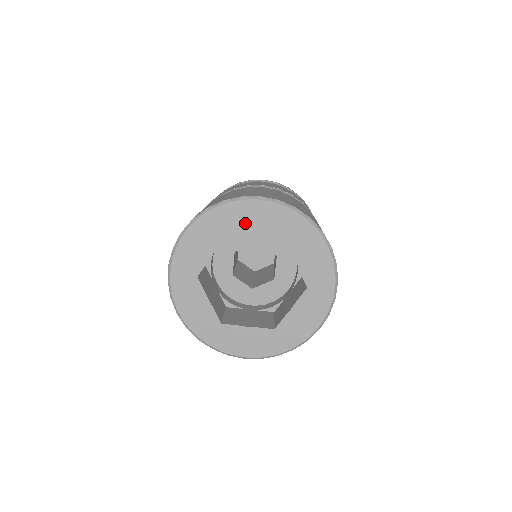
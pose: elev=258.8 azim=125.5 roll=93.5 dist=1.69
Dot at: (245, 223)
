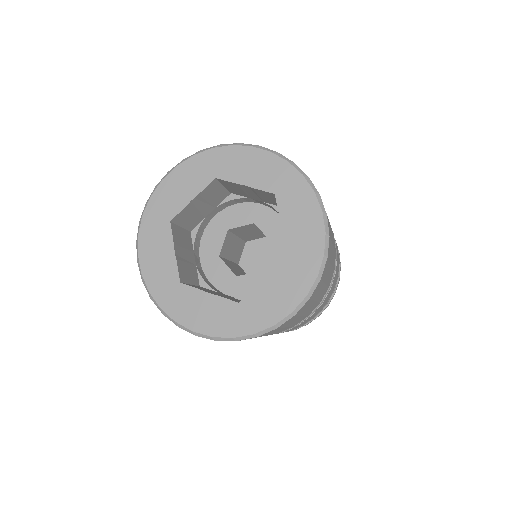
Dot at: (235, 170)
